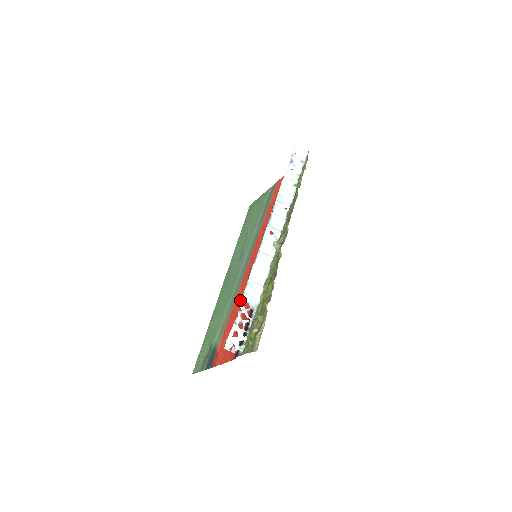
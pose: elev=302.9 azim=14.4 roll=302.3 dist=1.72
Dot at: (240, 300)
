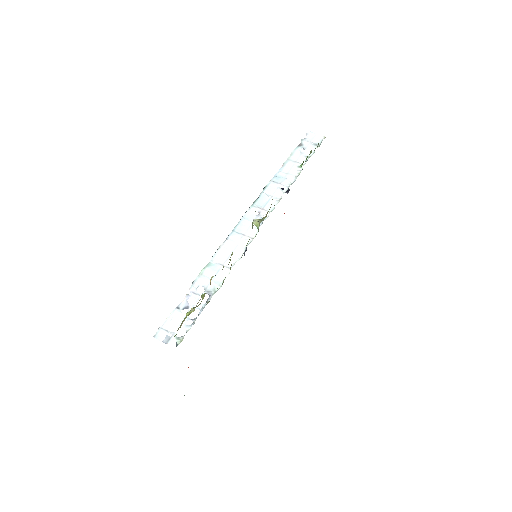
Dot at: (192, 282)
